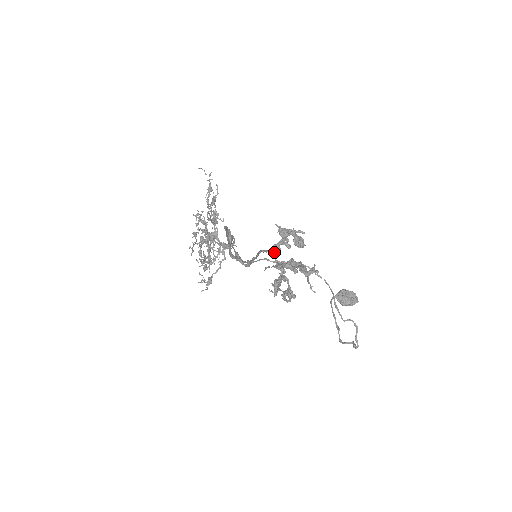
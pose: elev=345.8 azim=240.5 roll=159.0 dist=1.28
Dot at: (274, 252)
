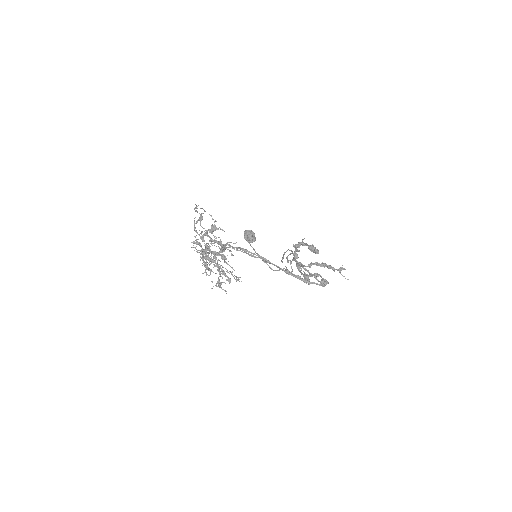
Dot at: occluded
